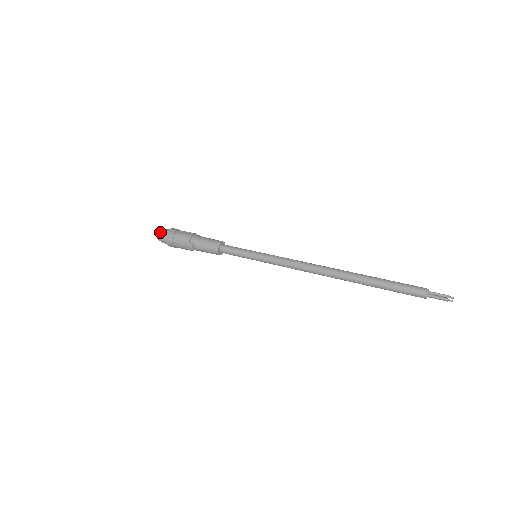
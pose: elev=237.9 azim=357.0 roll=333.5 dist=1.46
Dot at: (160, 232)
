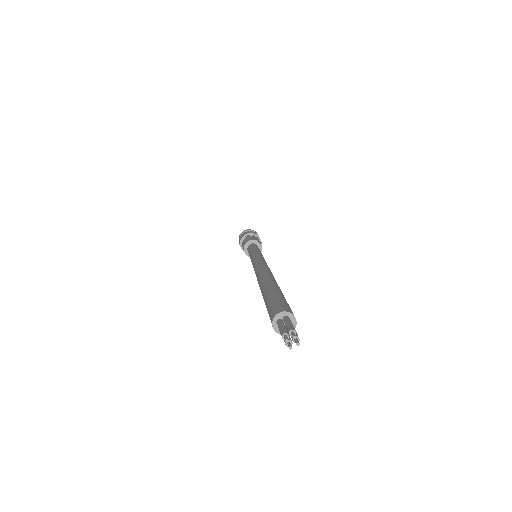
Dot at: occluded
